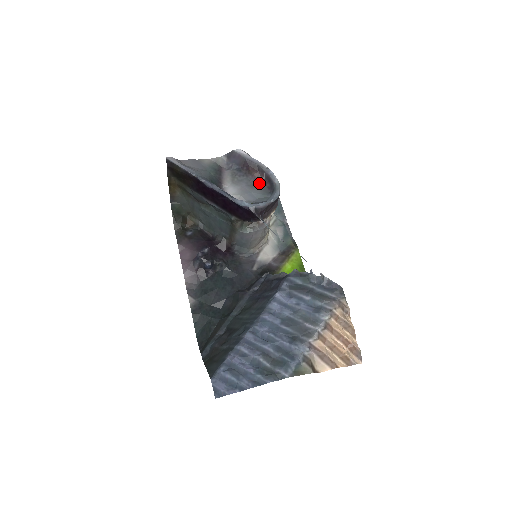
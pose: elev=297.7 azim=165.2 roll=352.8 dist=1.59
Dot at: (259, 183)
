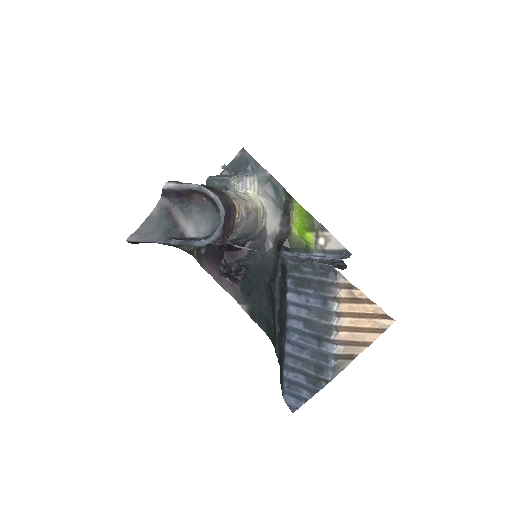
Dot at: (204, 203)
